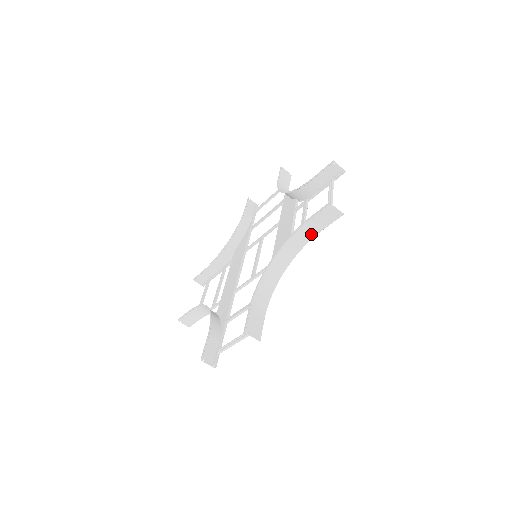
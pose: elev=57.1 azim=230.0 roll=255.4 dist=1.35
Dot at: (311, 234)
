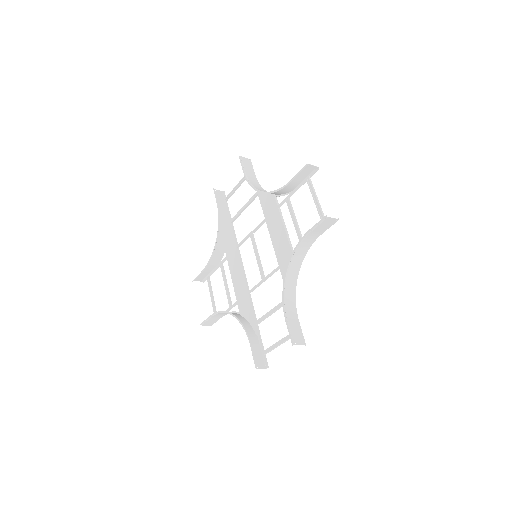
Dot at: (313, 240)
